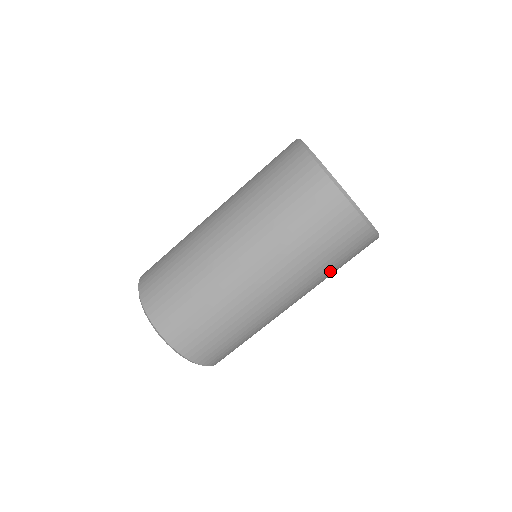
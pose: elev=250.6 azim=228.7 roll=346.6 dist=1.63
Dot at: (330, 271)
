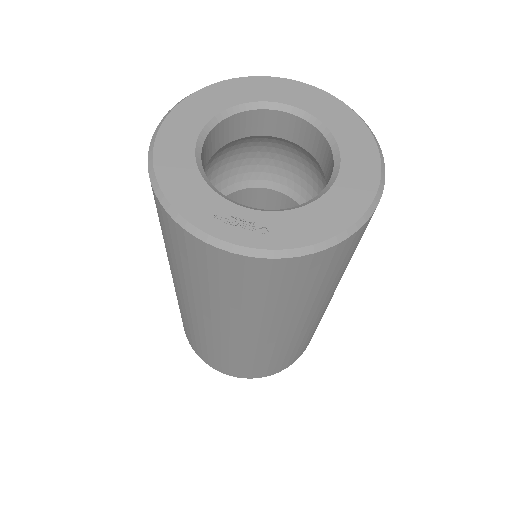
Dot at: (298, 300)
